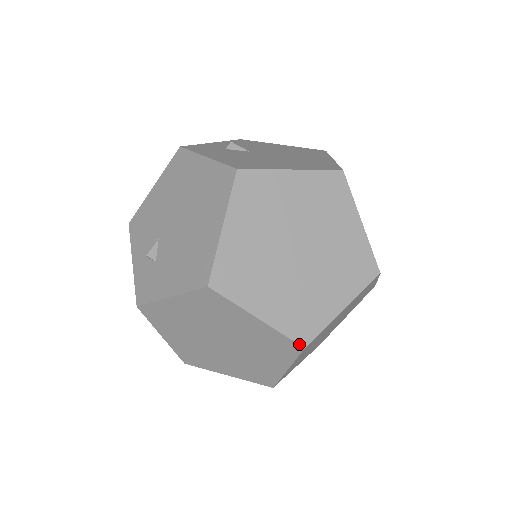
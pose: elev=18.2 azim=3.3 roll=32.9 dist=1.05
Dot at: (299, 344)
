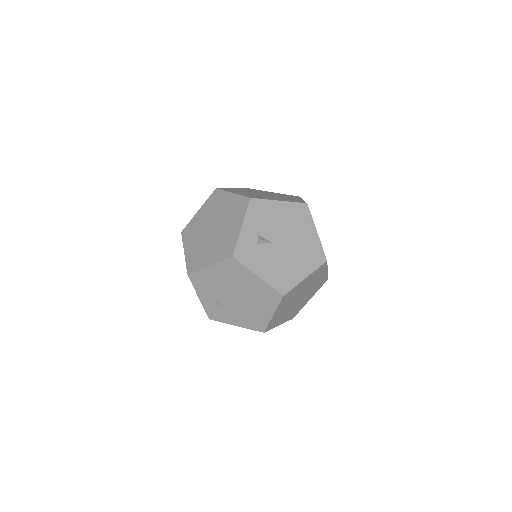
Dot at: (291, 319)
